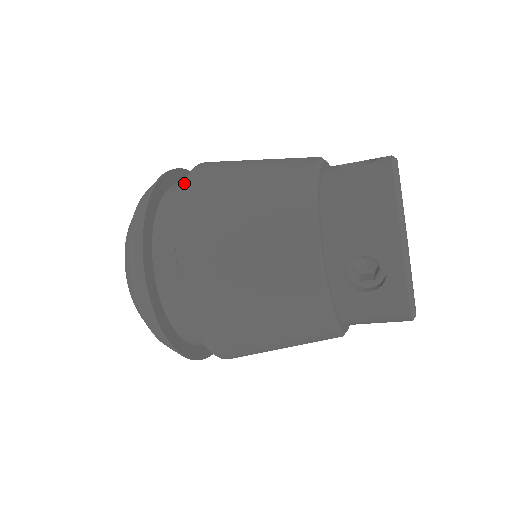
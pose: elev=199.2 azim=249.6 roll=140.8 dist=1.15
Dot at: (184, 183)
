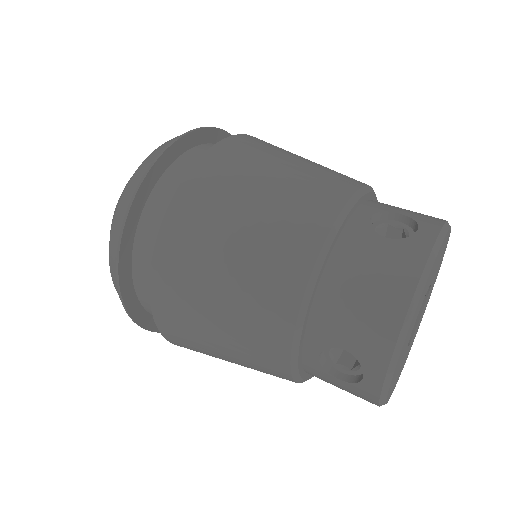
Dot at: occluded
